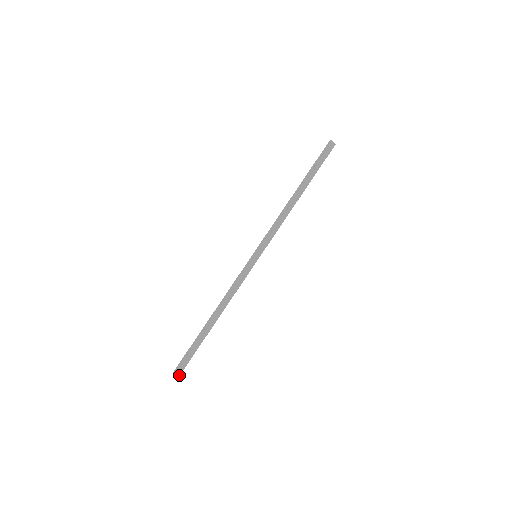
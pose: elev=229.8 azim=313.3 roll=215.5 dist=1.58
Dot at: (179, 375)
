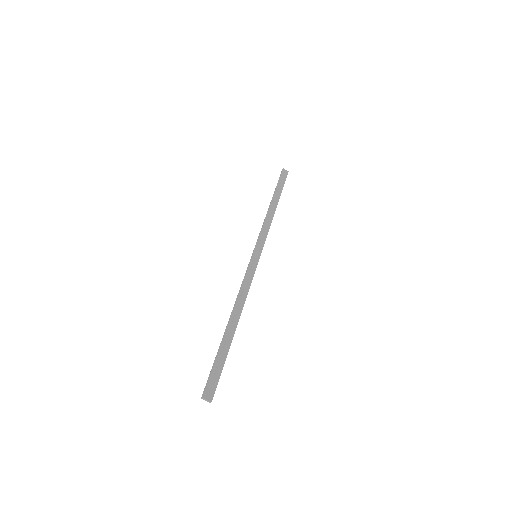
Dot at: (211, 401)
